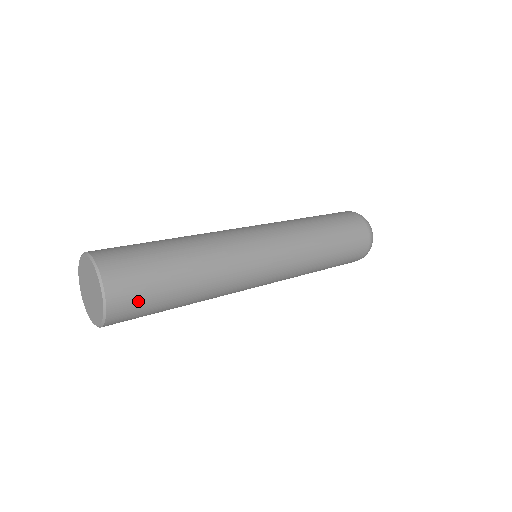
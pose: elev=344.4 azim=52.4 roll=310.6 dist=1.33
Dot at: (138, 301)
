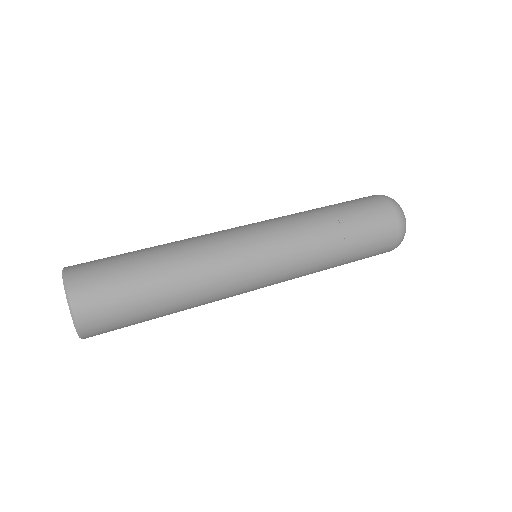
Dot at: (113, 328)
